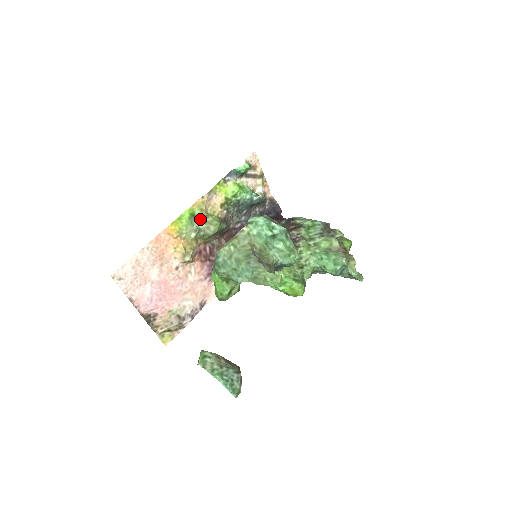
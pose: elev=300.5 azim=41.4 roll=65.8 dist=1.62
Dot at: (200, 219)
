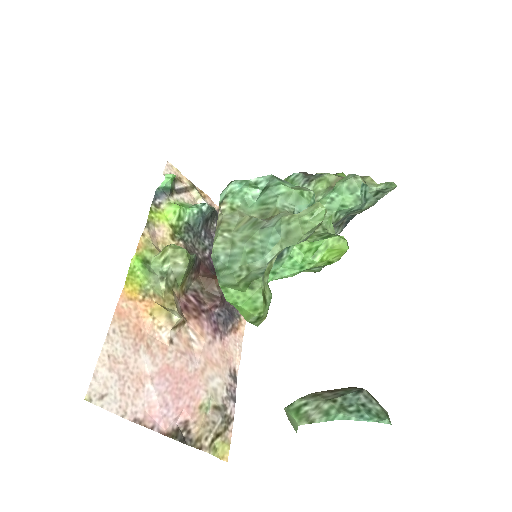
Dot at: (158, 261)
